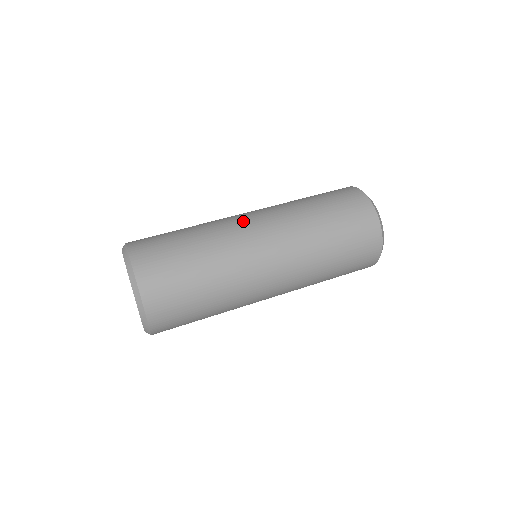
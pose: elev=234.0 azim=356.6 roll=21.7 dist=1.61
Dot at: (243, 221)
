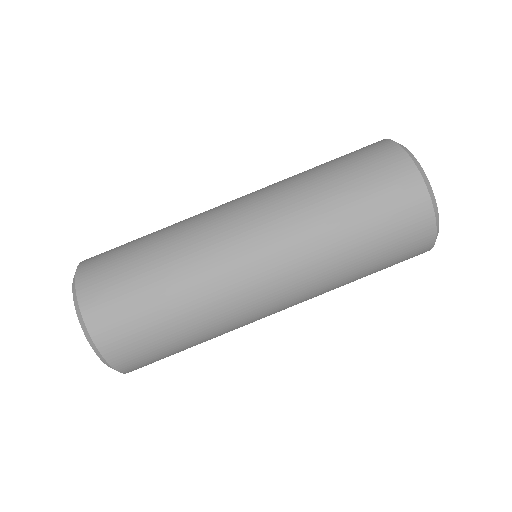
Dot at: (229, 231)
